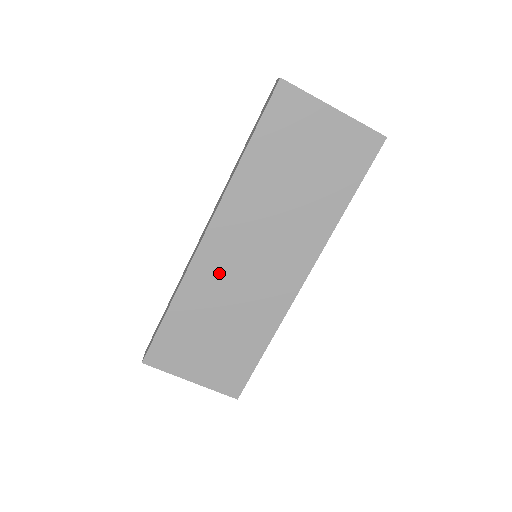
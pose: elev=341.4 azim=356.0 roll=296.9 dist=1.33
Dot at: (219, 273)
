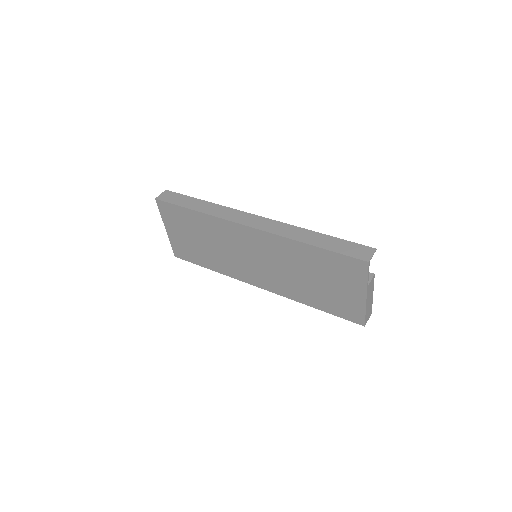
Dot at: (232, 238)
